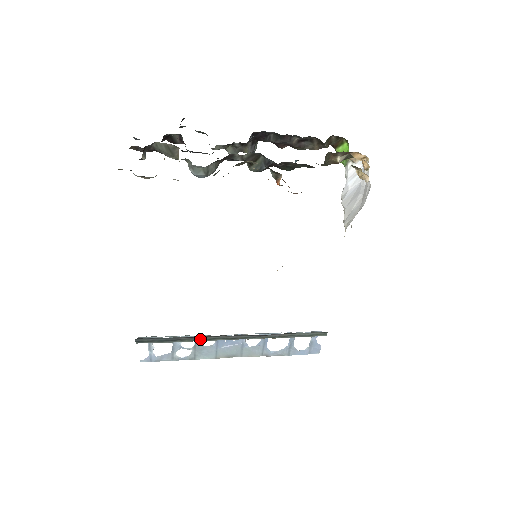
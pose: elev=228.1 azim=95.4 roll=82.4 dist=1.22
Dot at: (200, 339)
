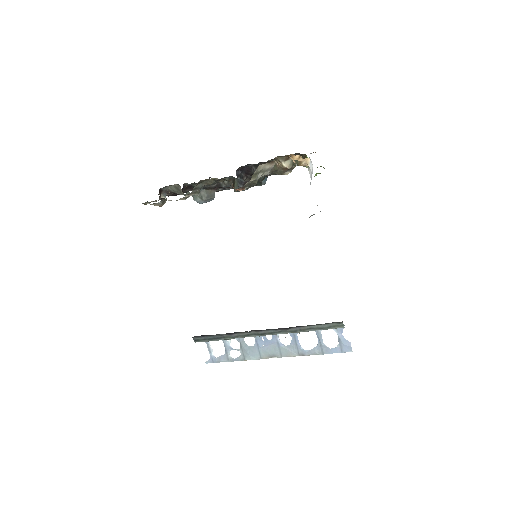
Dot at: (238, 336)
